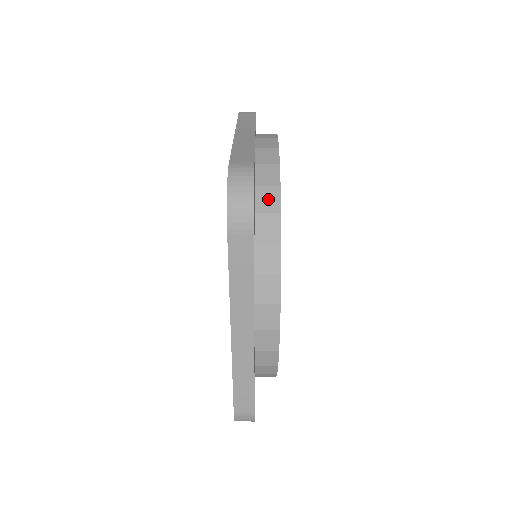
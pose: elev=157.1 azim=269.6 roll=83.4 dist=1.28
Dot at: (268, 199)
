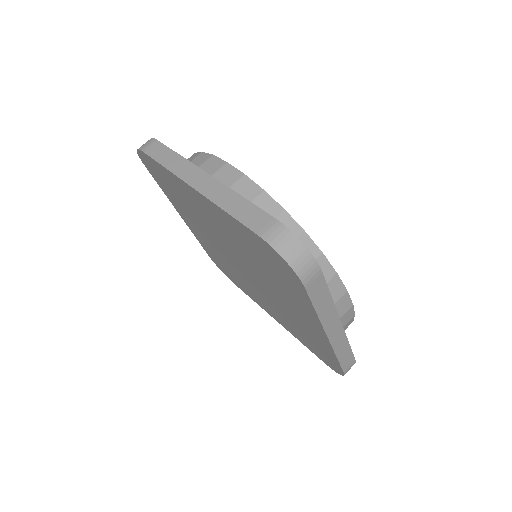
Dot at: occluded
